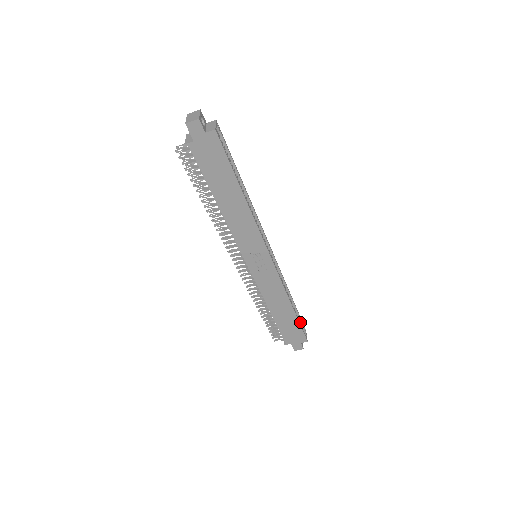
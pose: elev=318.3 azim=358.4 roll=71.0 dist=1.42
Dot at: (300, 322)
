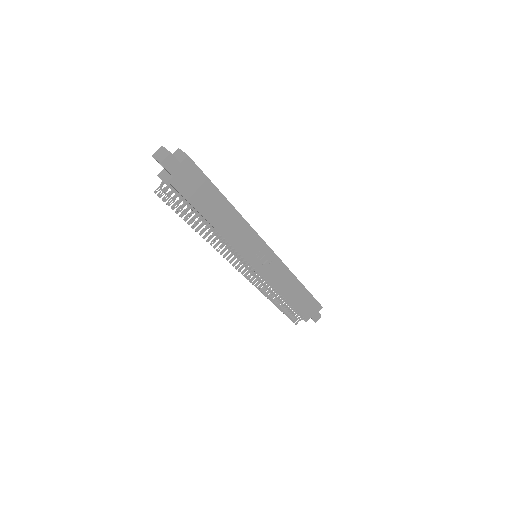
Dot at: occluded
